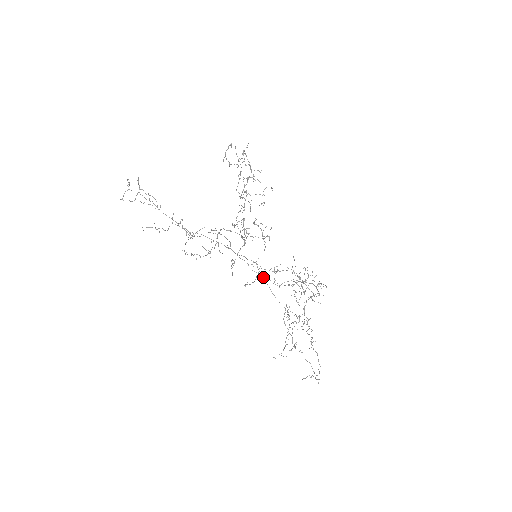
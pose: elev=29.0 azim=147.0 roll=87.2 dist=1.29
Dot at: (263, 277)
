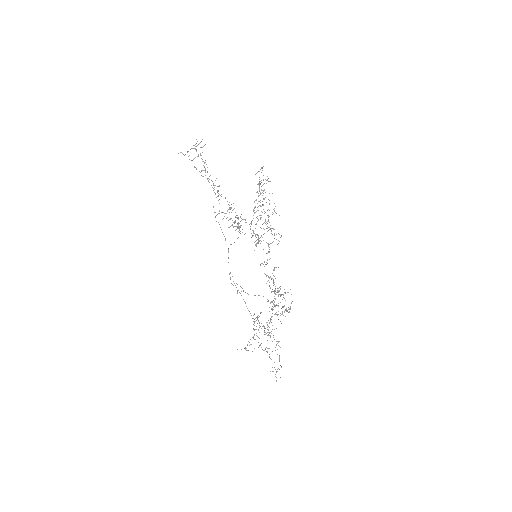
Dot at: occluded
